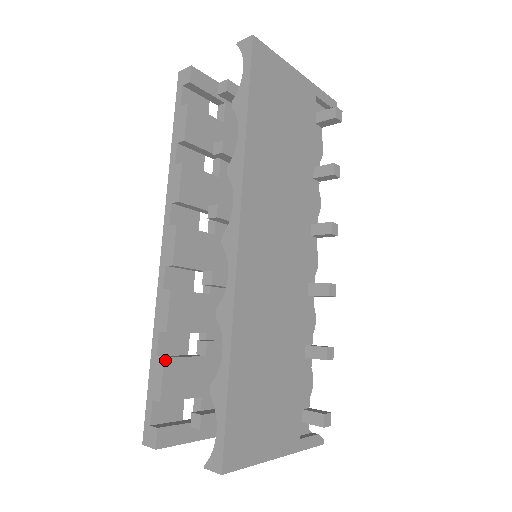
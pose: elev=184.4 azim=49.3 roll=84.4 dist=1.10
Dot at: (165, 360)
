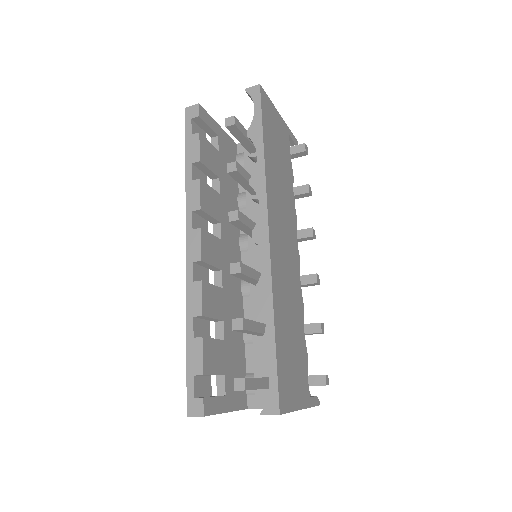
Dot at: (203, 340)
